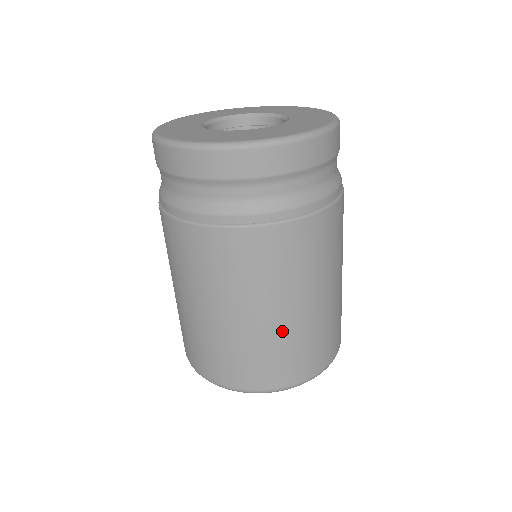
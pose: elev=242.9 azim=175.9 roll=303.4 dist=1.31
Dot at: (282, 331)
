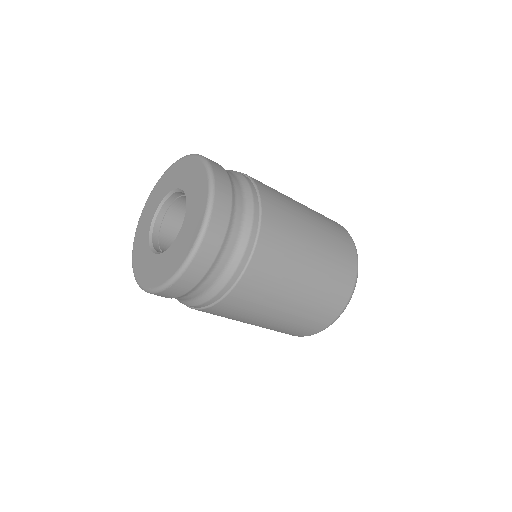
Dot at: (287, 320)
